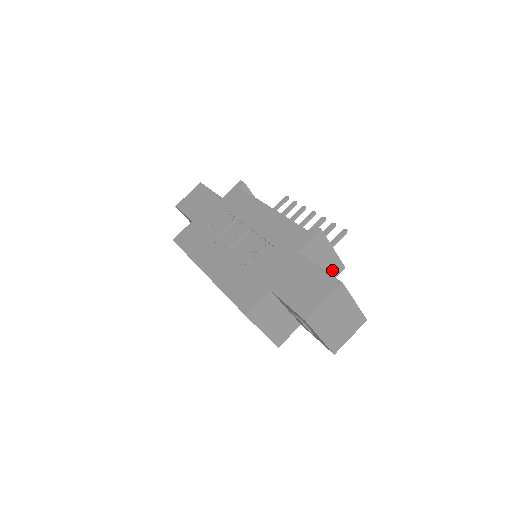
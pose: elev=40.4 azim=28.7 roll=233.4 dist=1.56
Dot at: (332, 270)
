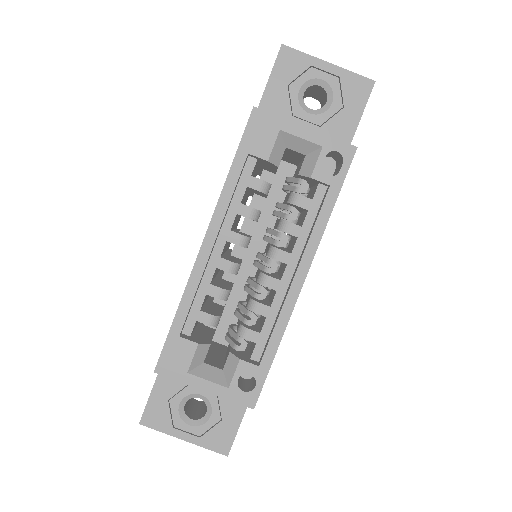
Dot at: occluded
